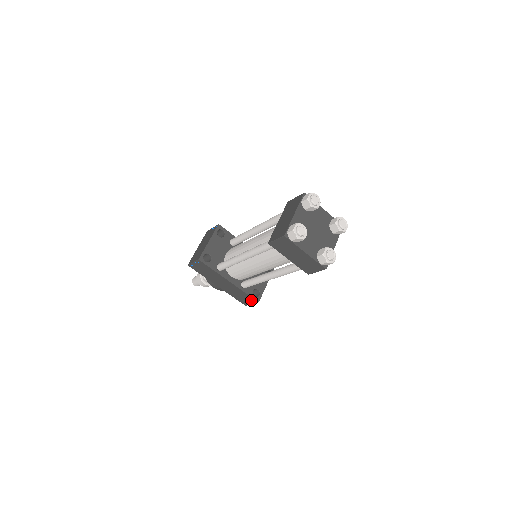
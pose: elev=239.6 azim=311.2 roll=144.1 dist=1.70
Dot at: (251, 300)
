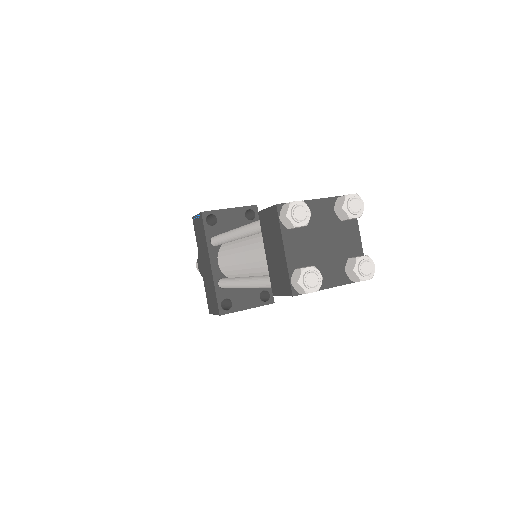
Dot at: (216, 307)
